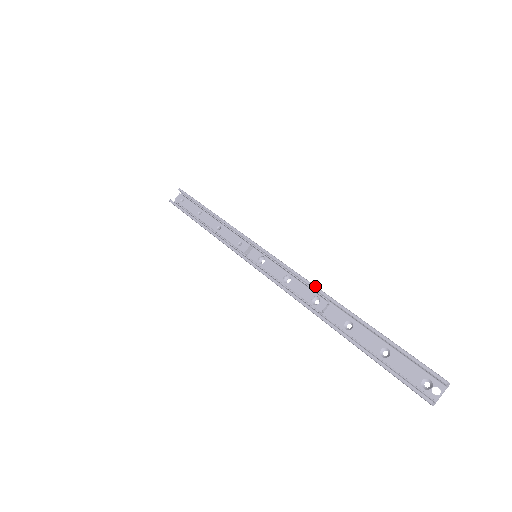
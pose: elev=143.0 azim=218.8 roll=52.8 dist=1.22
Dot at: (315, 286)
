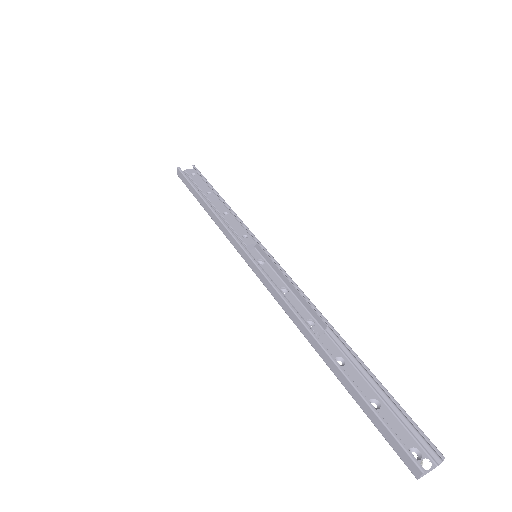
Dot at: occluded
